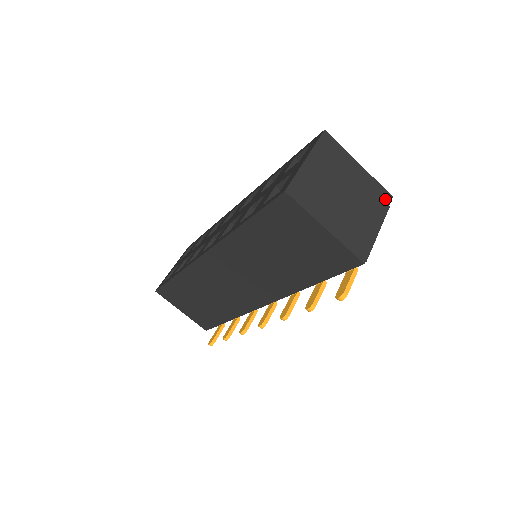
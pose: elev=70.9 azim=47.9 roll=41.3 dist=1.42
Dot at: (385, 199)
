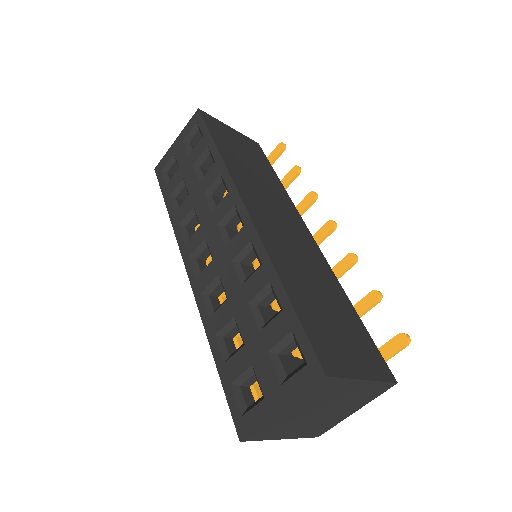
Dot at: (383, 390)
